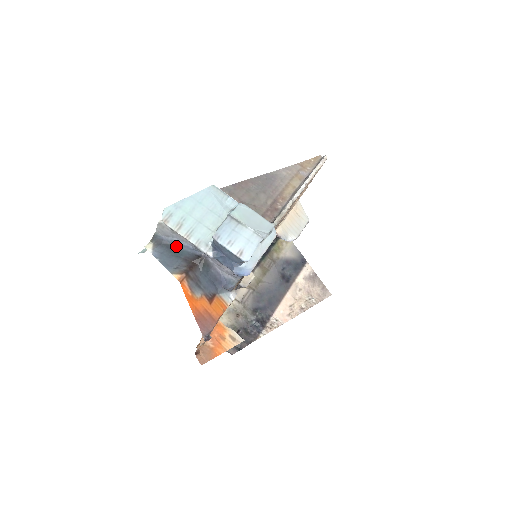
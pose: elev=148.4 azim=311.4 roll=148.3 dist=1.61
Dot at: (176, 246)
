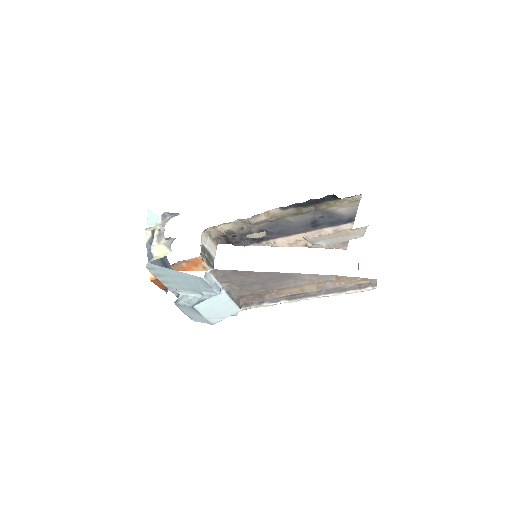
Dot at: (165, 256)
